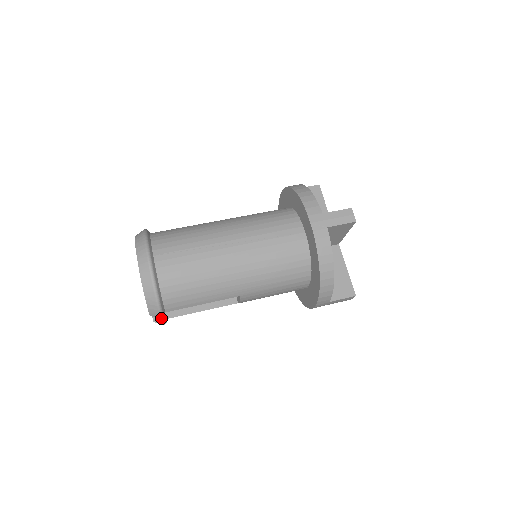
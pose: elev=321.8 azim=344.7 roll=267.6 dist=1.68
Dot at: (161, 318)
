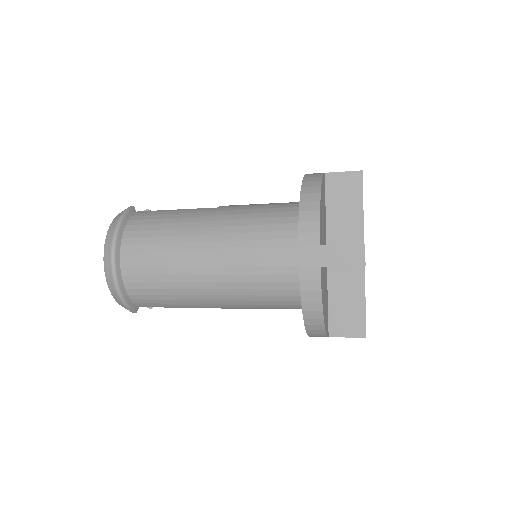
Dot at: occluded
